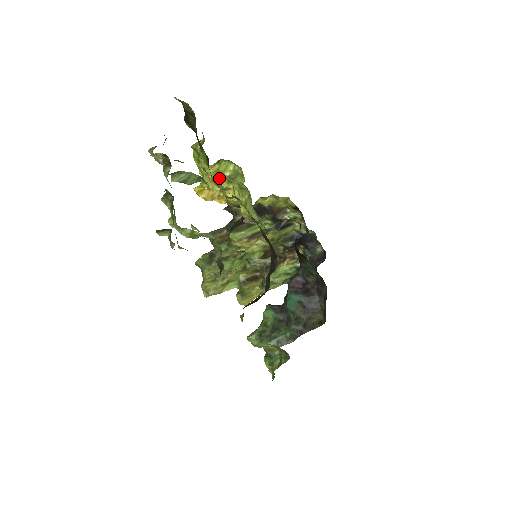
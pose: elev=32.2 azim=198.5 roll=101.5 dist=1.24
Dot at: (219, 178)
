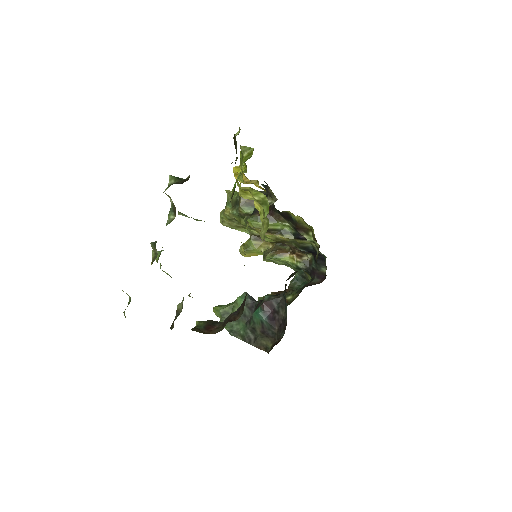
Dot at: (250, 192)
